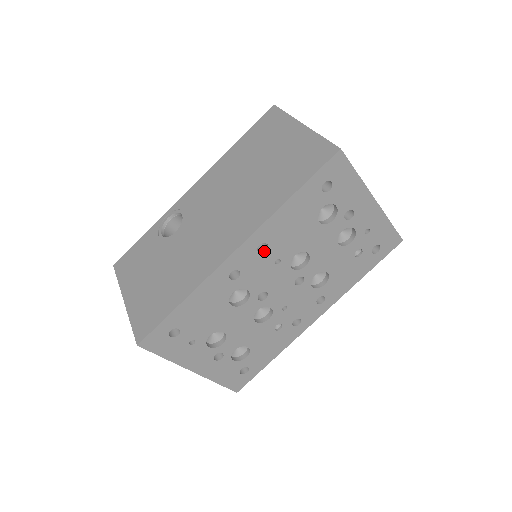
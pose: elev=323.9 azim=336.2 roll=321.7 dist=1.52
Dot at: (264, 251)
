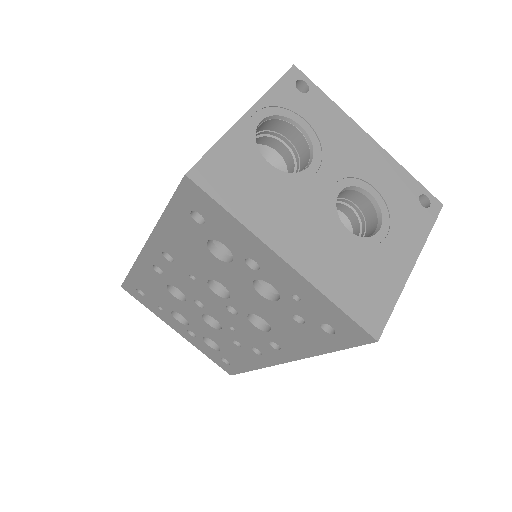
Dot at: (173, 260)
